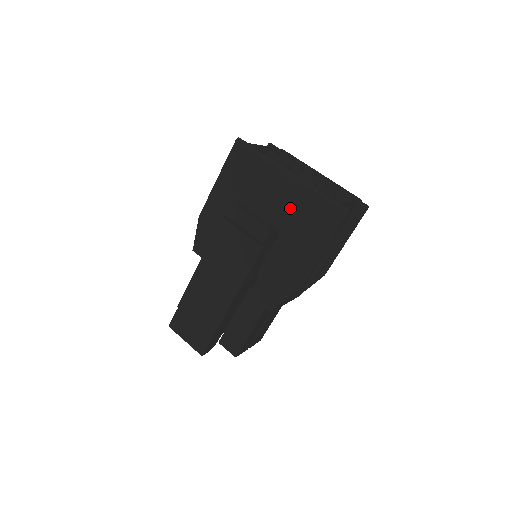
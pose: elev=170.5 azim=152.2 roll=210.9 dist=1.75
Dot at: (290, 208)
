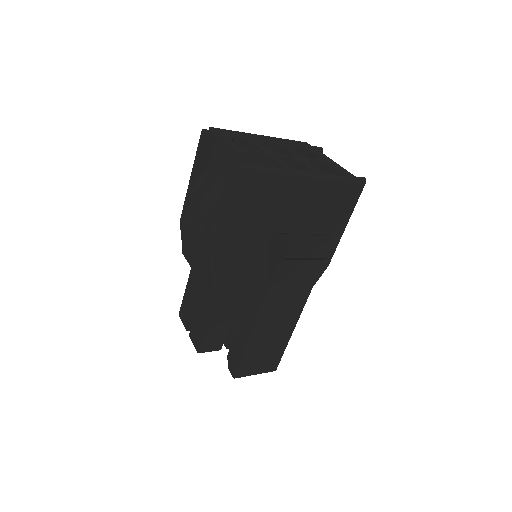
Dot at: (315, 205)
